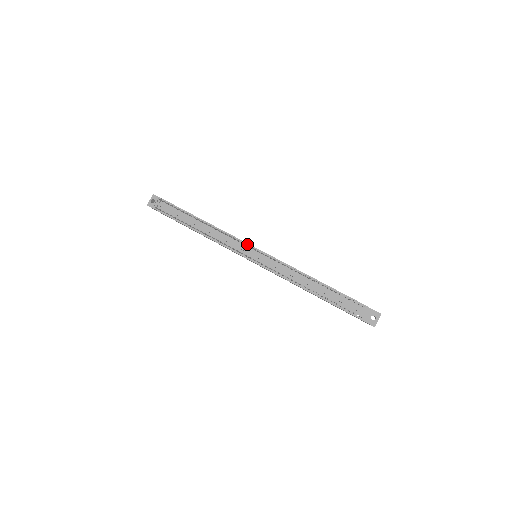
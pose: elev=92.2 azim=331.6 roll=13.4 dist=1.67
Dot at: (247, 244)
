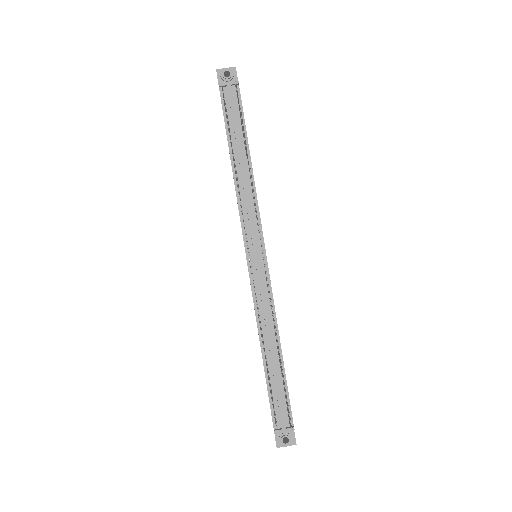
Dot at: (262, 237)
